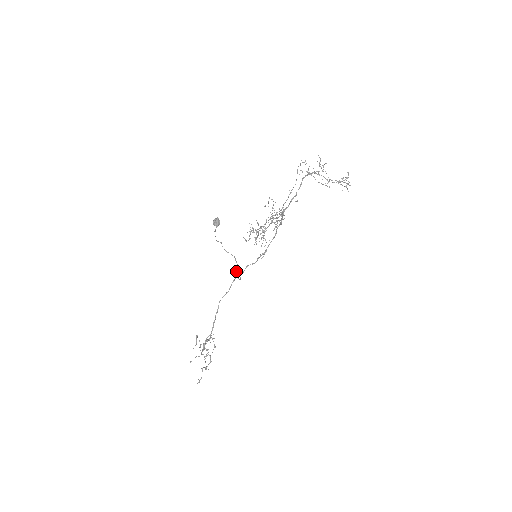
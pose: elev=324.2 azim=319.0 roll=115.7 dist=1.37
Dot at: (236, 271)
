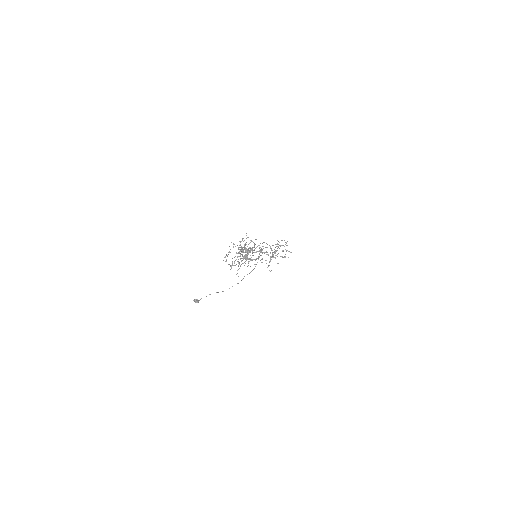
Dot at: occluded
